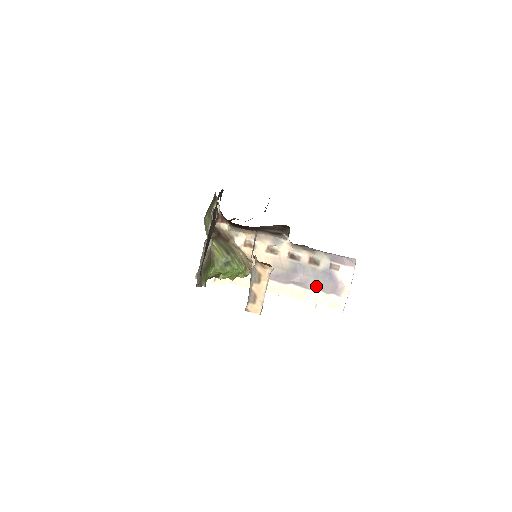
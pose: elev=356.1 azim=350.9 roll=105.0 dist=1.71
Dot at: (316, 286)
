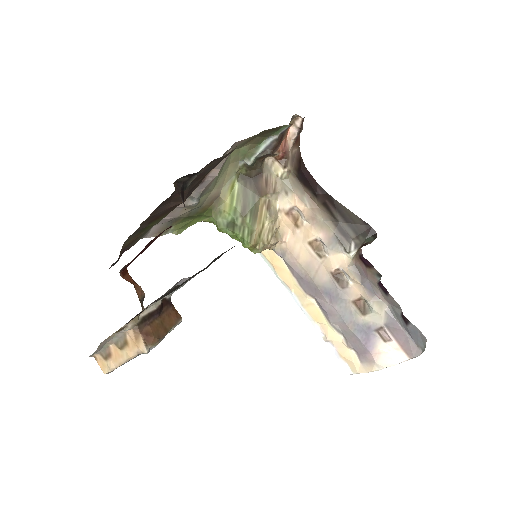
Dot at: (341, 328)
